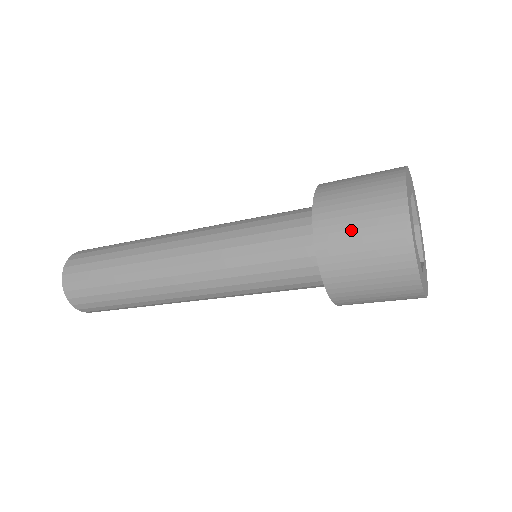
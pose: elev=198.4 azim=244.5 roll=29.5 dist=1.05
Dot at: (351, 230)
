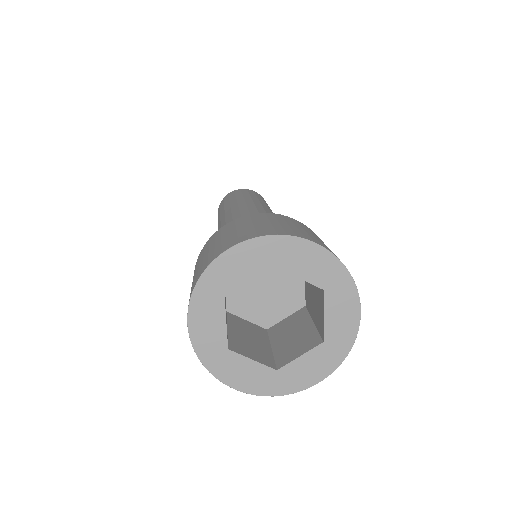
Dot at: (214, 242)
